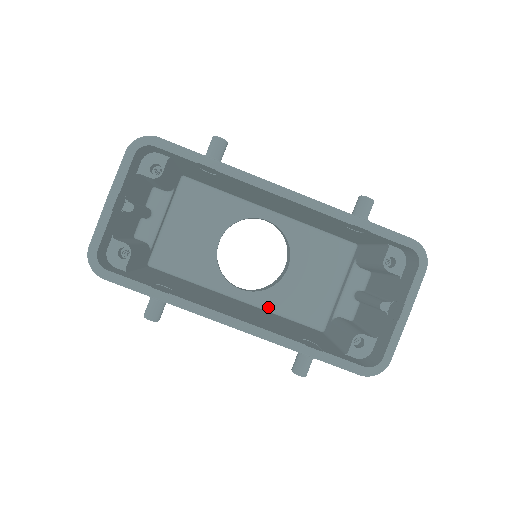
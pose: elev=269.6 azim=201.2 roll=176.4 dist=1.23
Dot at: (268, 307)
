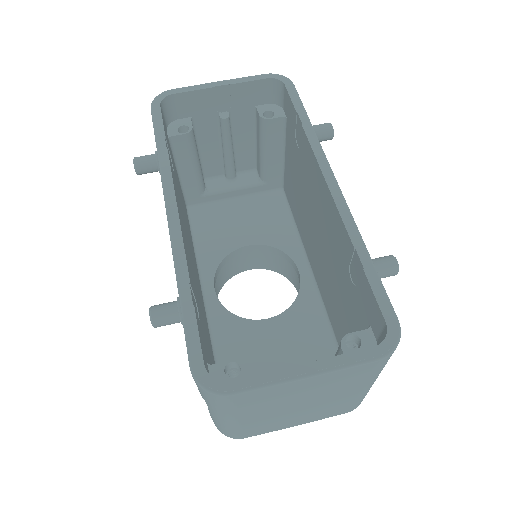
Dot at: (213, 325)
